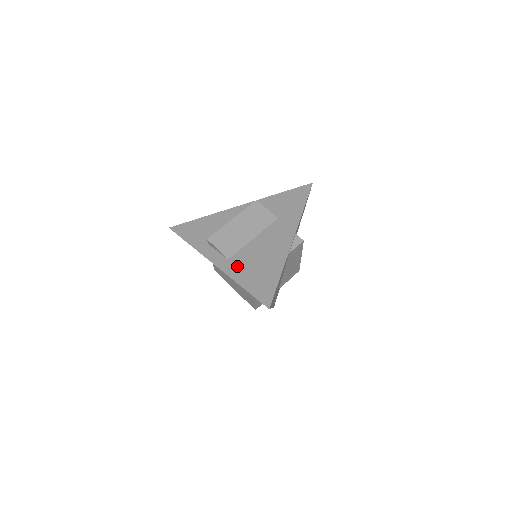
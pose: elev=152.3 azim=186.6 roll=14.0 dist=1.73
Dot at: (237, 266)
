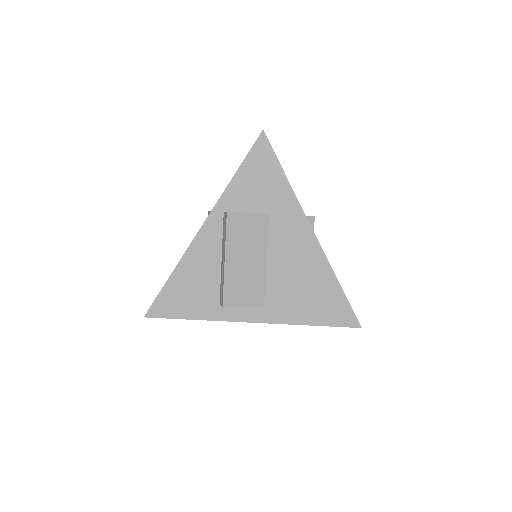
Dot at: (283, 307)
